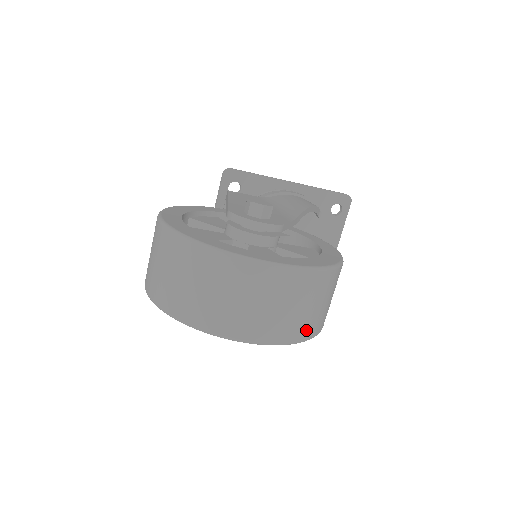
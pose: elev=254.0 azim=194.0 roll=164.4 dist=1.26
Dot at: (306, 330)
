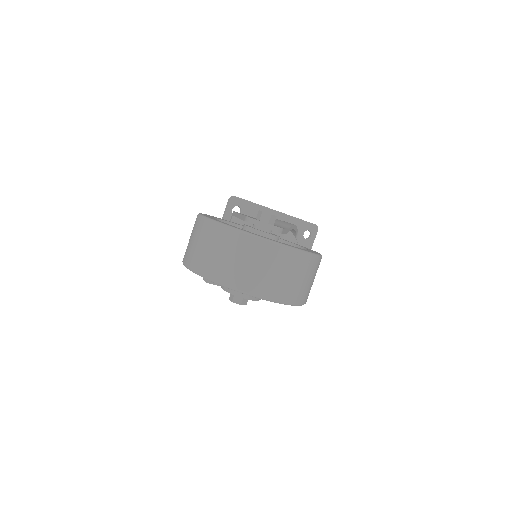
Dot at: (299, 297)
